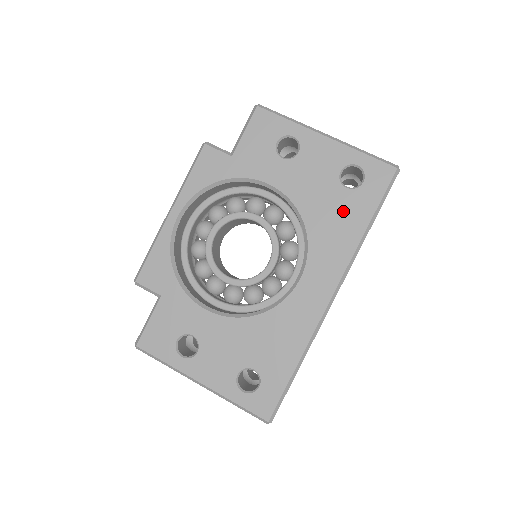
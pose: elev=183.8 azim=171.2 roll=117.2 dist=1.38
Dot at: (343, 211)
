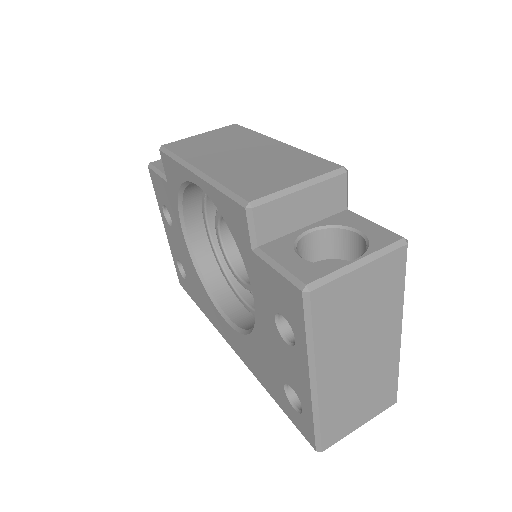
Dot at: (270, 377)
